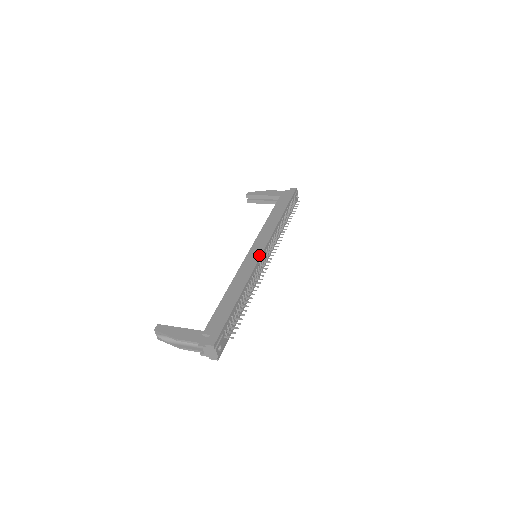
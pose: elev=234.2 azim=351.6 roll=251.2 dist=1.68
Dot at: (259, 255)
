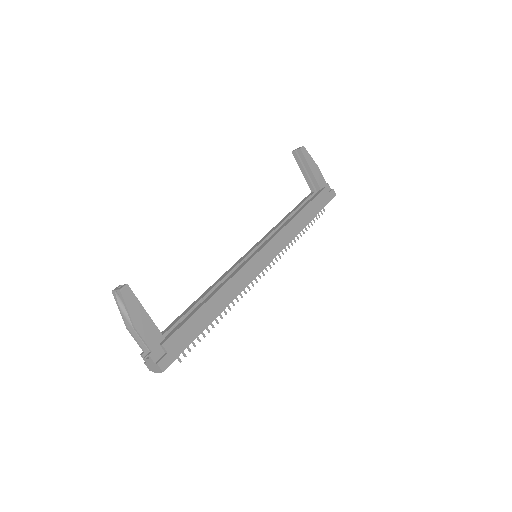
Dot at: (261, 269)
